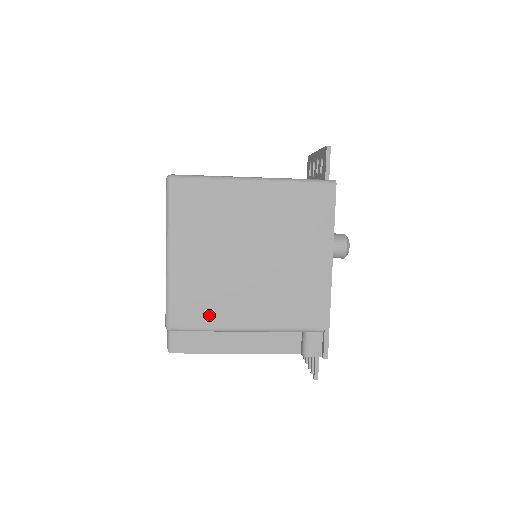
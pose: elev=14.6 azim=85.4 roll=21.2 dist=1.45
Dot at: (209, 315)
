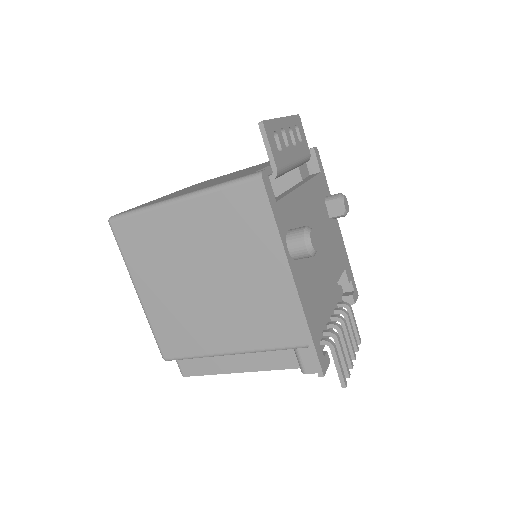
Dot at: (191, 343)
